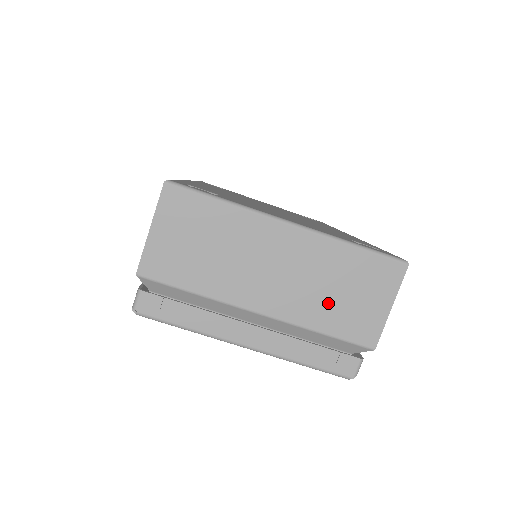
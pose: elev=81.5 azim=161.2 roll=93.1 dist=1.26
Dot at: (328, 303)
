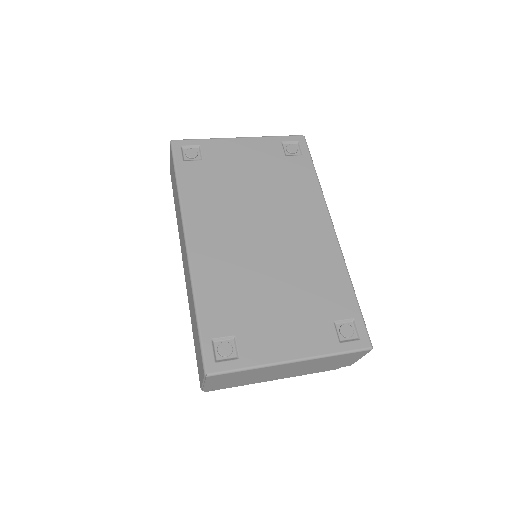
Dot at: (321, 367)
